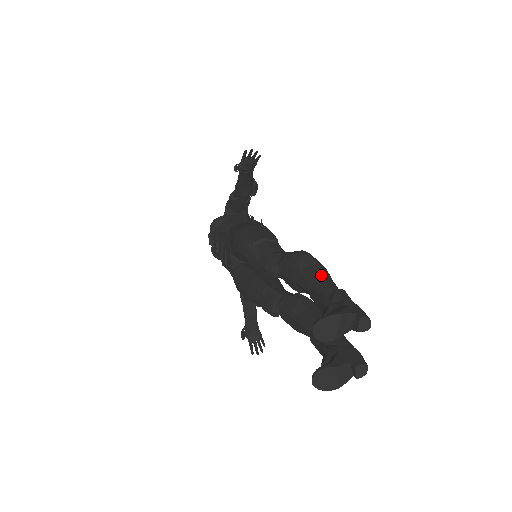
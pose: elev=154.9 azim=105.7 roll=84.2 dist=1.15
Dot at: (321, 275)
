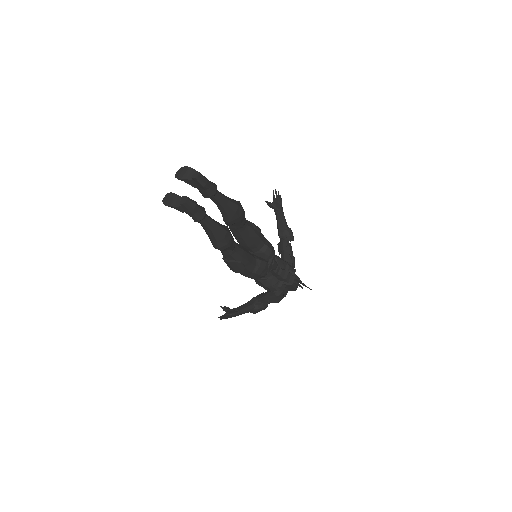
Dot at: (226, 196)
